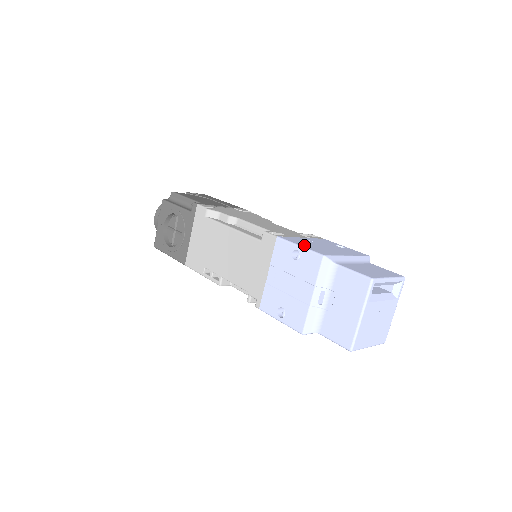
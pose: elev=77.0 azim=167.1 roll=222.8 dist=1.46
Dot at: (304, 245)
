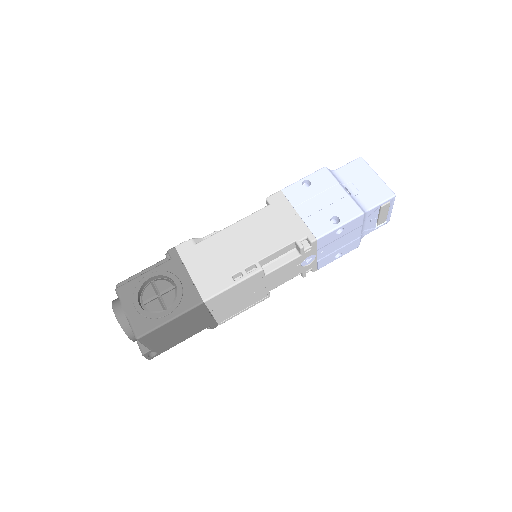
Dot at: occluded
